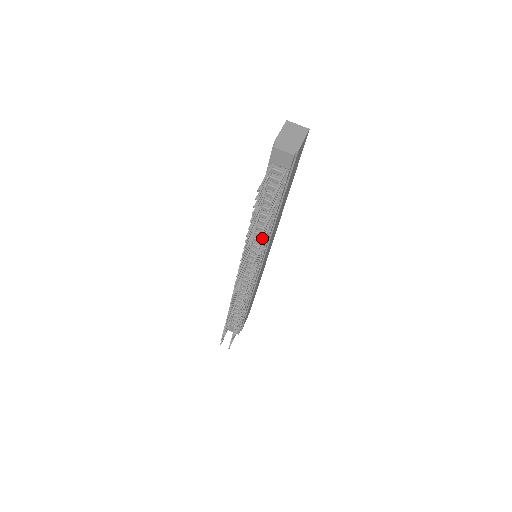
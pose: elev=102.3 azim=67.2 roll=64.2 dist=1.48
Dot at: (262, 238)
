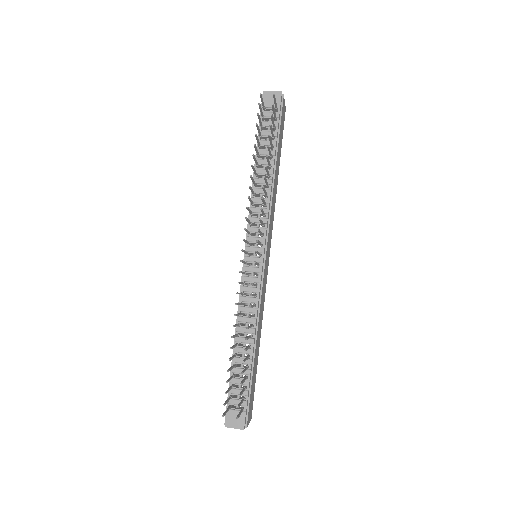
Dot at: (267, 169)
